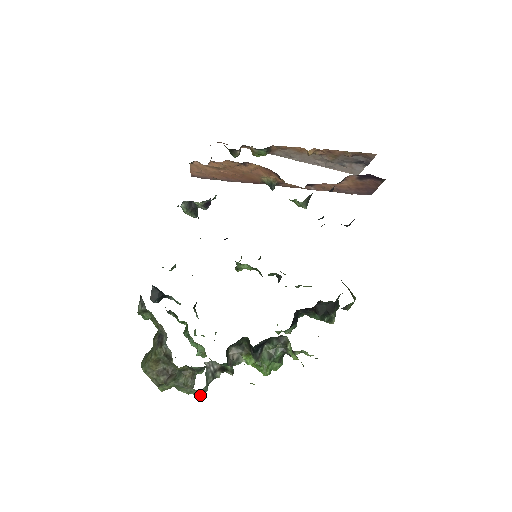
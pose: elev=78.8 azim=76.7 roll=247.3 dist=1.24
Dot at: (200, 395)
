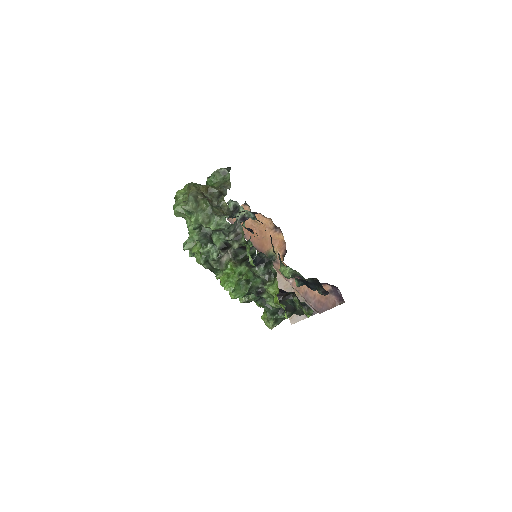
Dot at: (215, 227)
